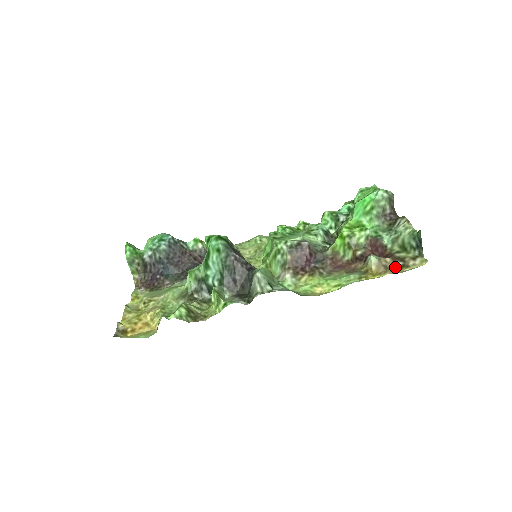
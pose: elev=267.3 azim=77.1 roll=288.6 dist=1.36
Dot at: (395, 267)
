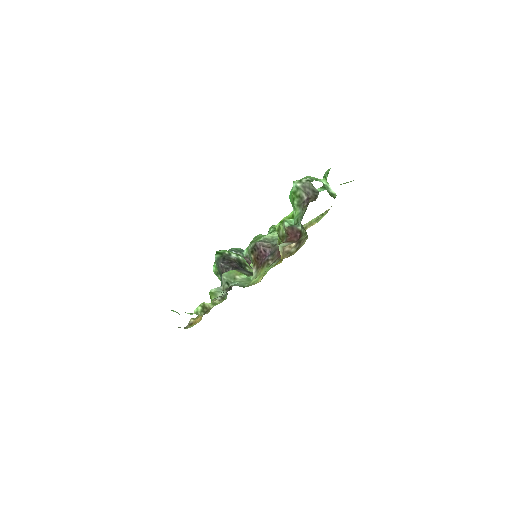
Dot at: (293, 251)
